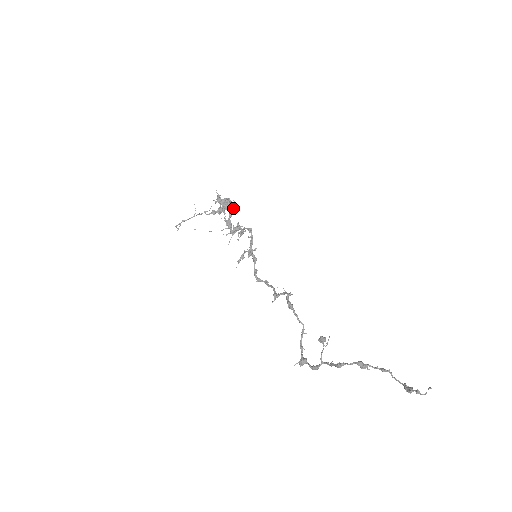
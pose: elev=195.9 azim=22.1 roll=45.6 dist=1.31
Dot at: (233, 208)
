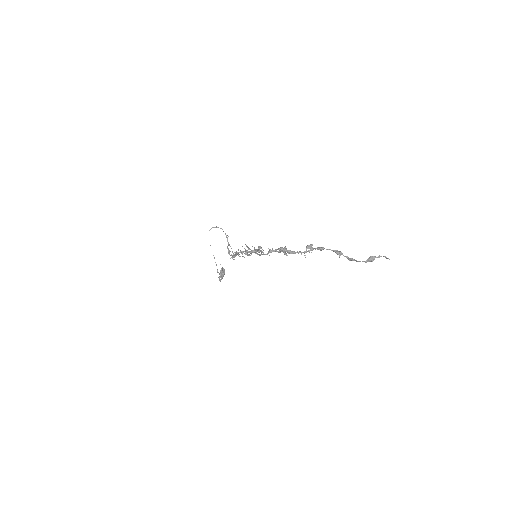
Dot at: (248, 255)
